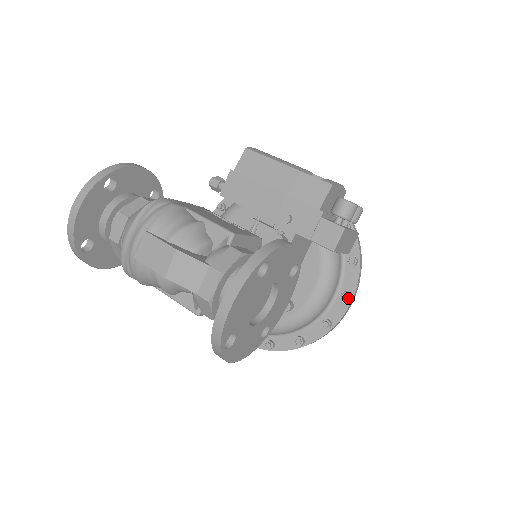
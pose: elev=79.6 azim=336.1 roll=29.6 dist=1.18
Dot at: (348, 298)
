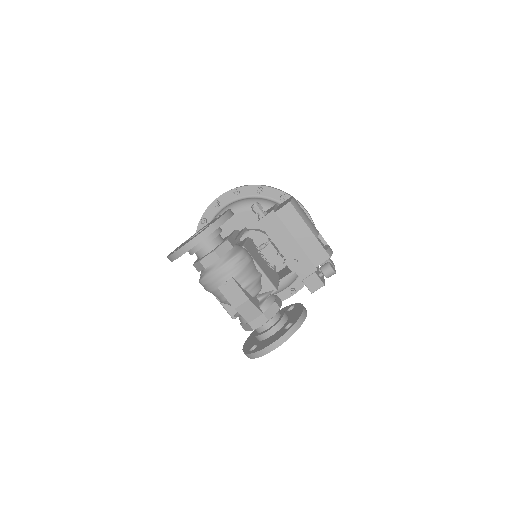
Dot at: occluded
